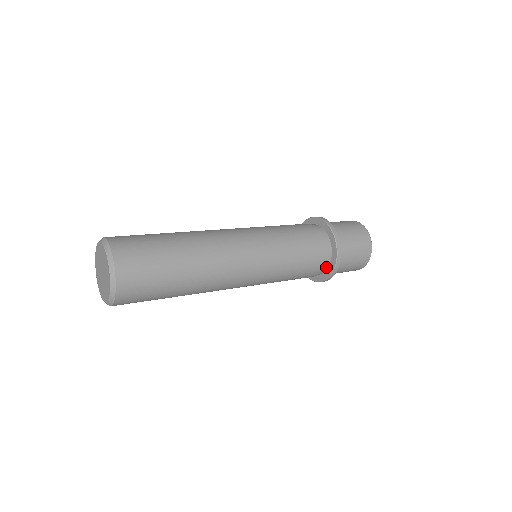
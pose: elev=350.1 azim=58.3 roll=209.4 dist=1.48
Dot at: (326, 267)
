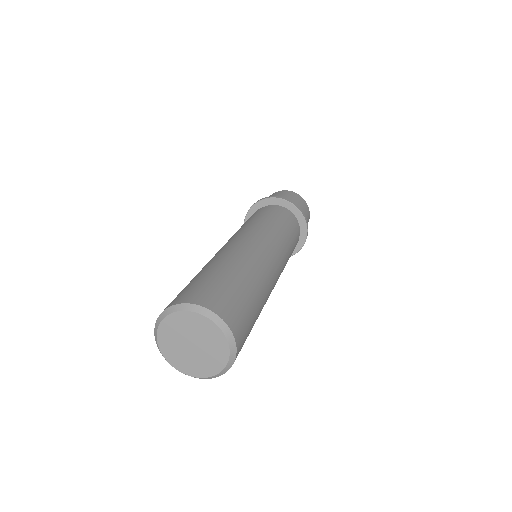
Dot at: occluded
